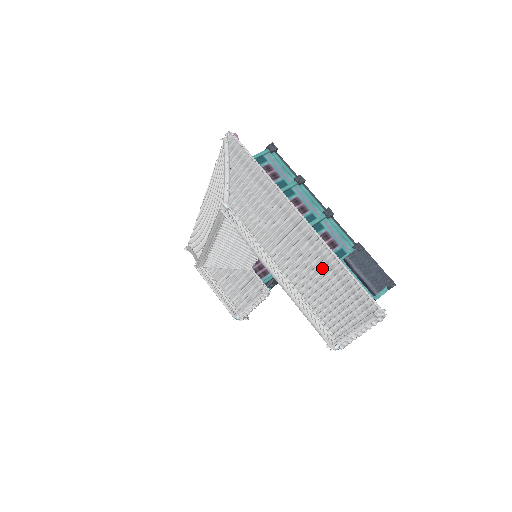
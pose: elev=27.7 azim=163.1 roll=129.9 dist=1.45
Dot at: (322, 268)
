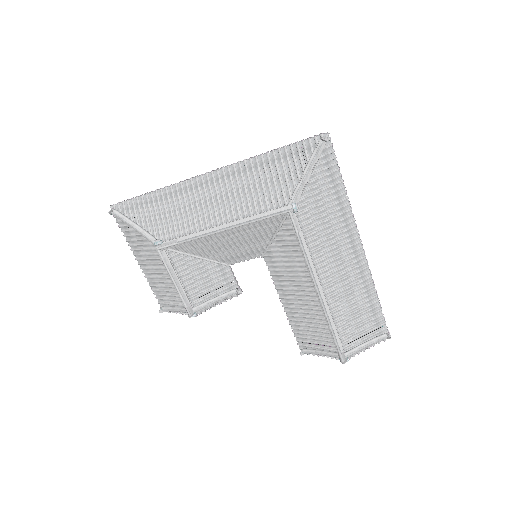
Dot at: (359, 291)
